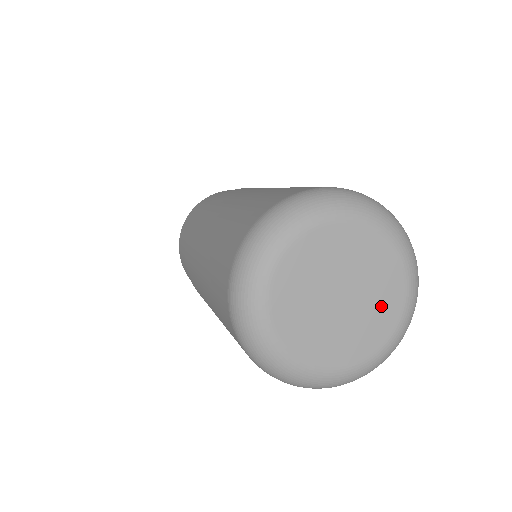
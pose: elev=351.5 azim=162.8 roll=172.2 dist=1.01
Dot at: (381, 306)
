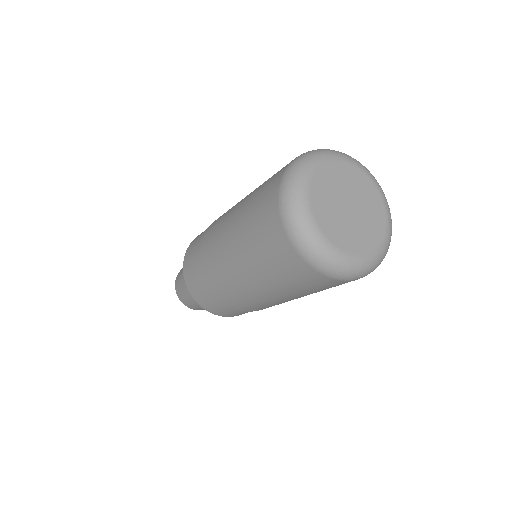
Dot at: (367, 194)
